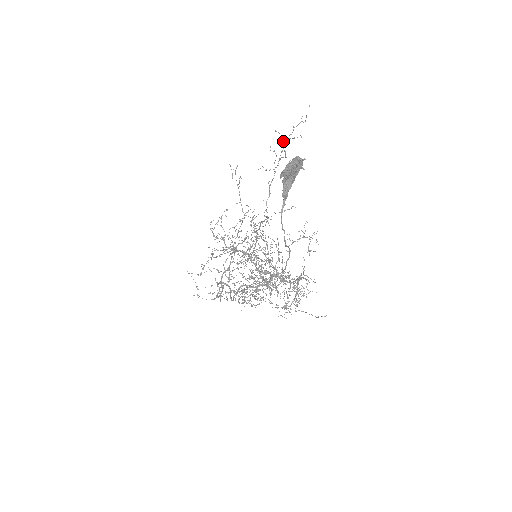
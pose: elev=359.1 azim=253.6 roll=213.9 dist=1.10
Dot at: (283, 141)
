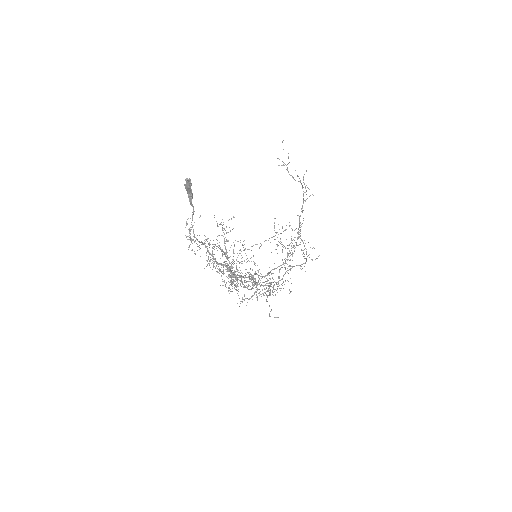
Dot at: (287, 167)
